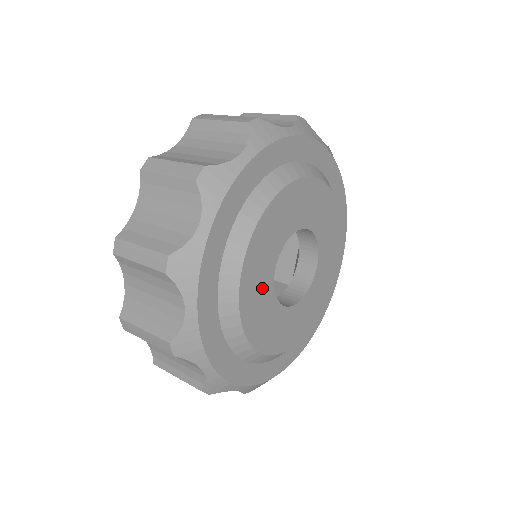
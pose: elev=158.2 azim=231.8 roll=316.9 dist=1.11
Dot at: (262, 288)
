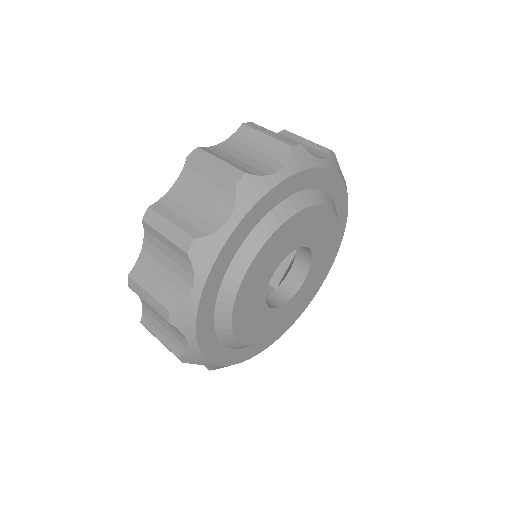
Dot at: (258, 287)
